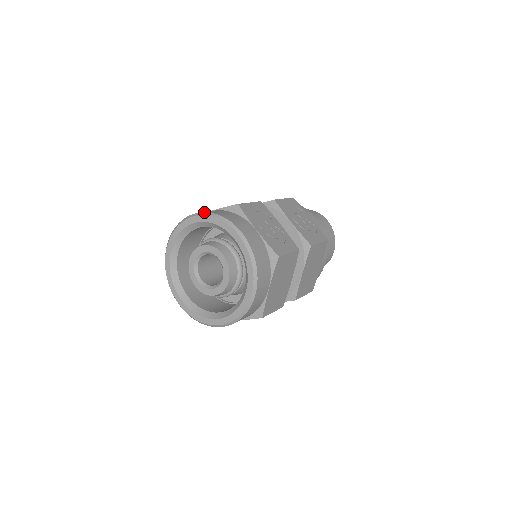
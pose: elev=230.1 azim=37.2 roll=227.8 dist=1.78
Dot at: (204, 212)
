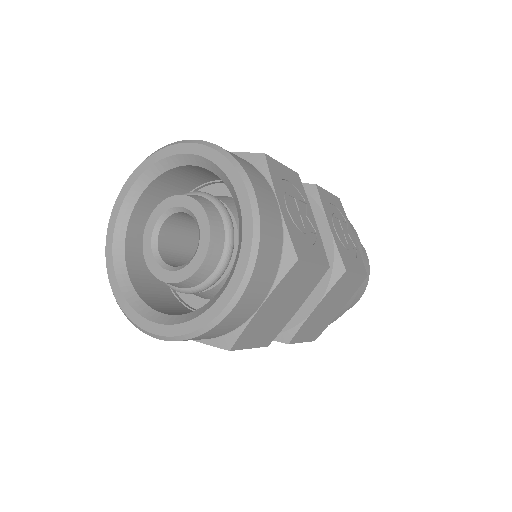
Dot at: (206, 141)
